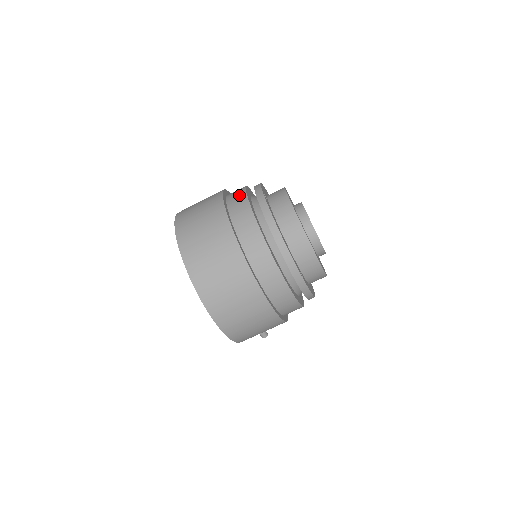
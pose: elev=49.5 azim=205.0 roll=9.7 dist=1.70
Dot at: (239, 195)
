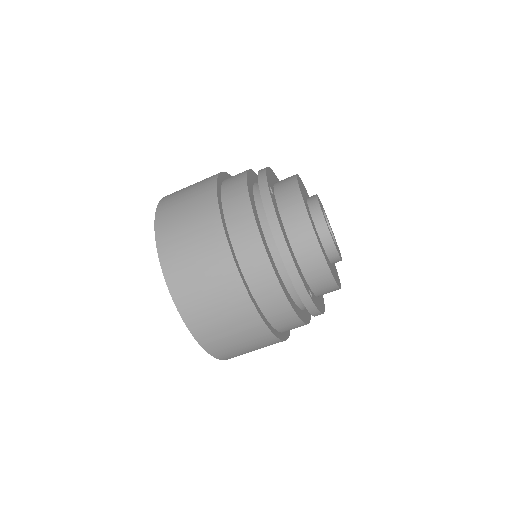
Dot at: (238, 186)
